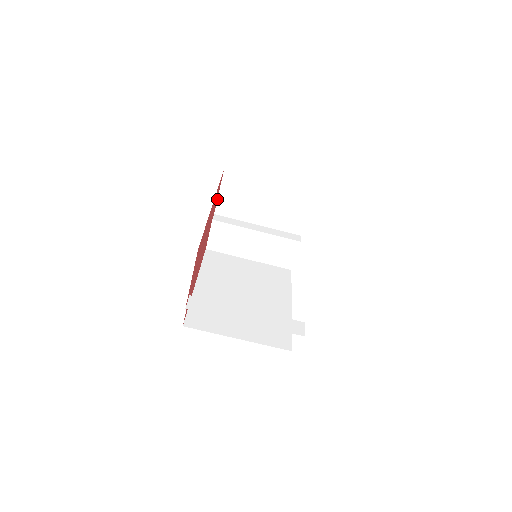
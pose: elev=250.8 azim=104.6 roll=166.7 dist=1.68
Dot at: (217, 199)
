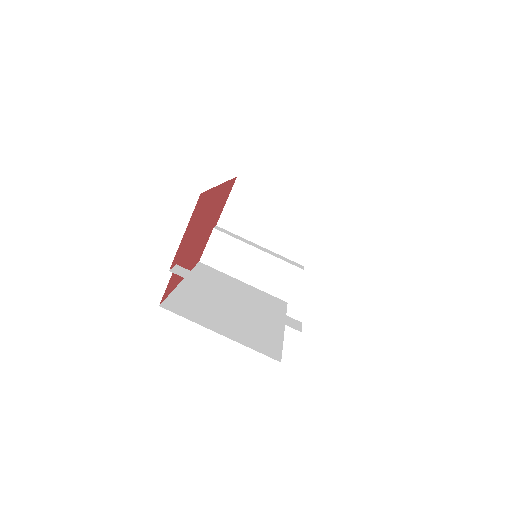
Dot at: (223, 209)
